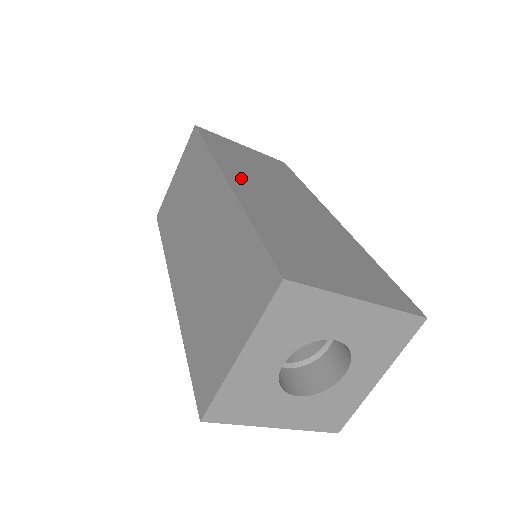
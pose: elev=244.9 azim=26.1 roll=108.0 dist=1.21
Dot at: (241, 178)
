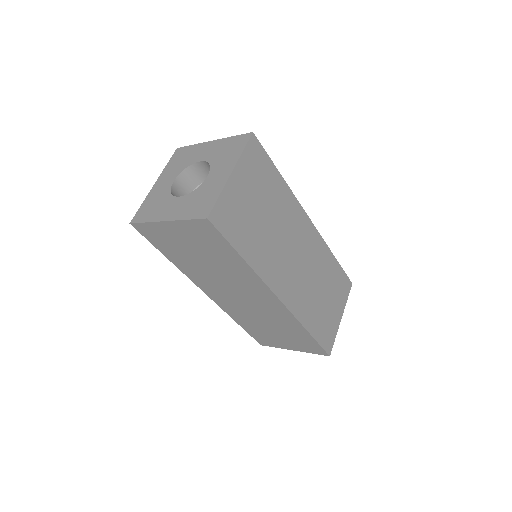
Dot at: occluded
